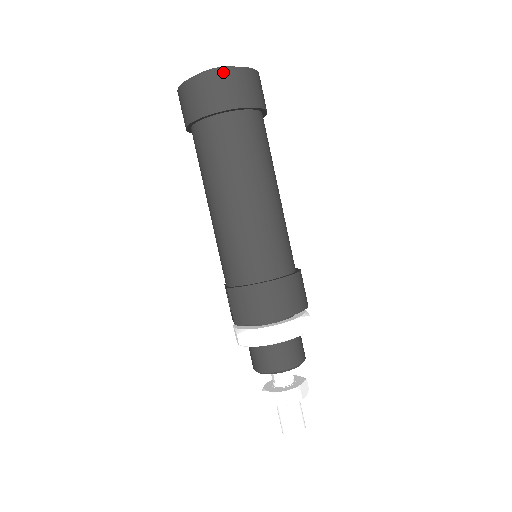
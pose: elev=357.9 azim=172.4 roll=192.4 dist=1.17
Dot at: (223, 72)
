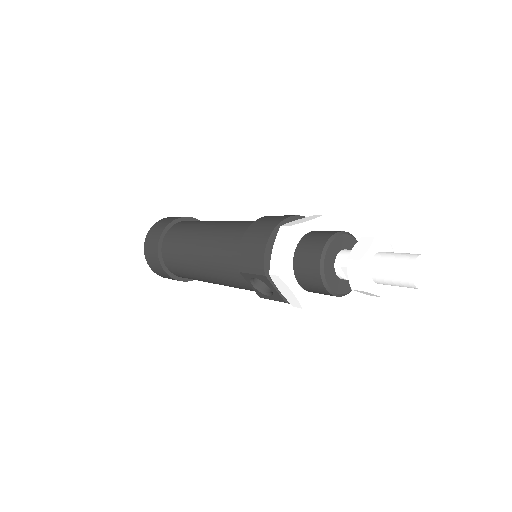
Dot at: (155, 225)
